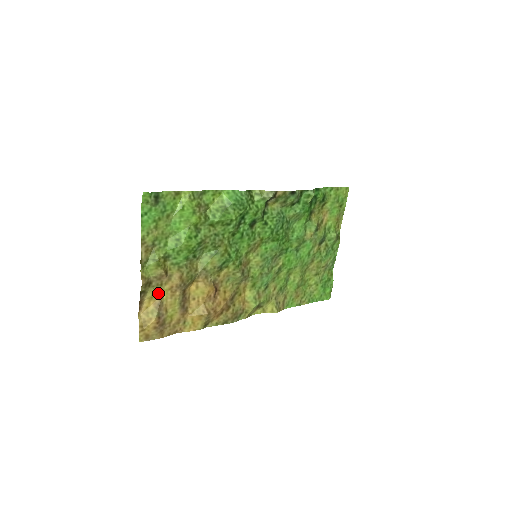
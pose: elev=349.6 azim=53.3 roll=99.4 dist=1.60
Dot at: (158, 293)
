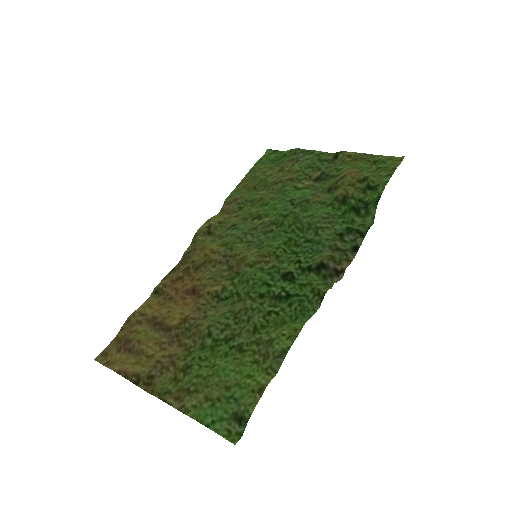
Dot at: (147, 360)
